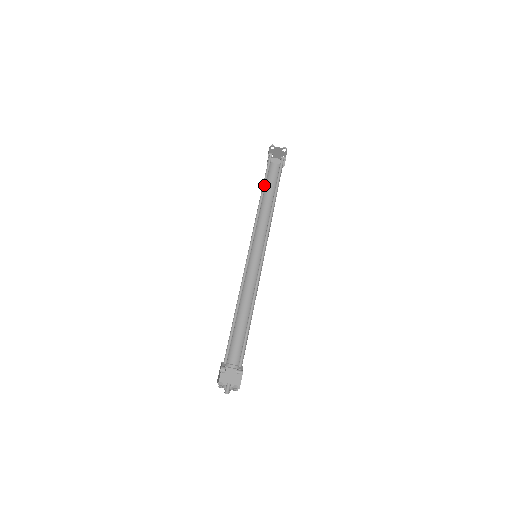
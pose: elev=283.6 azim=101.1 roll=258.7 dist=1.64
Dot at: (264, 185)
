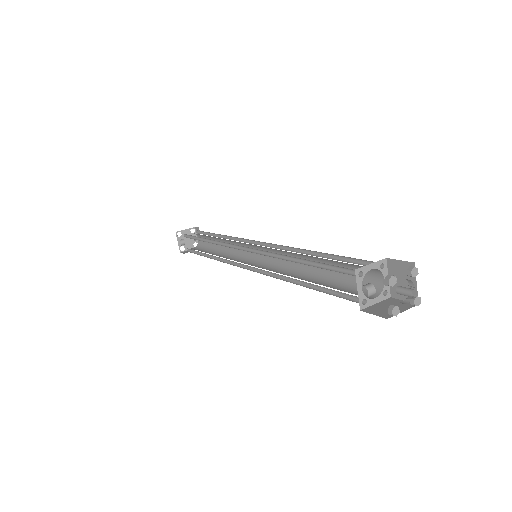
Dot at: (200, 240)
